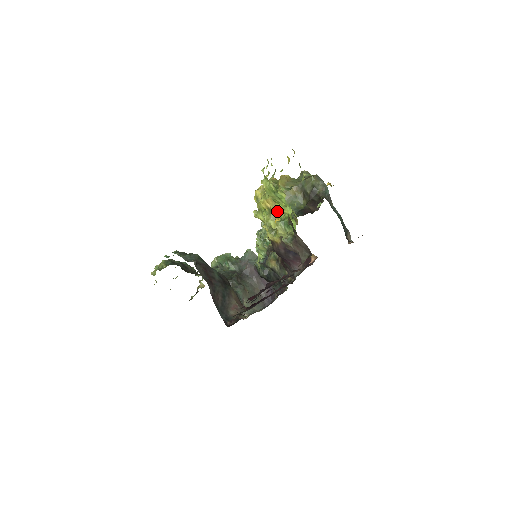
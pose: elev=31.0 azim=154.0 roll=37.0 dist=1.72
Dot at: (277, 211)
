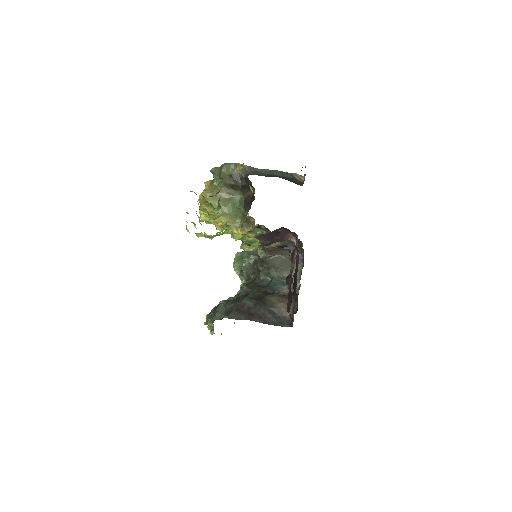
Dot at: (231, 220)
